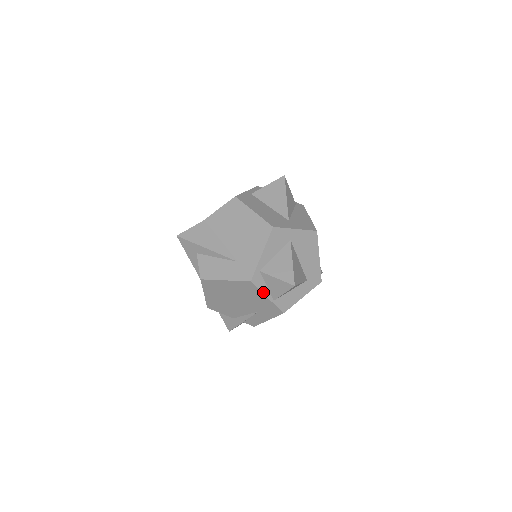
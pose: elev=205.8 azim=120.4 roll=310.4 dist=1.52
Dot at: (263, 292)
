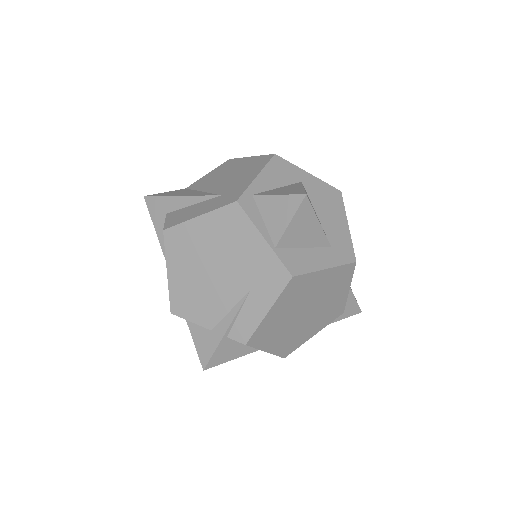
Dot at: (257, 226)
